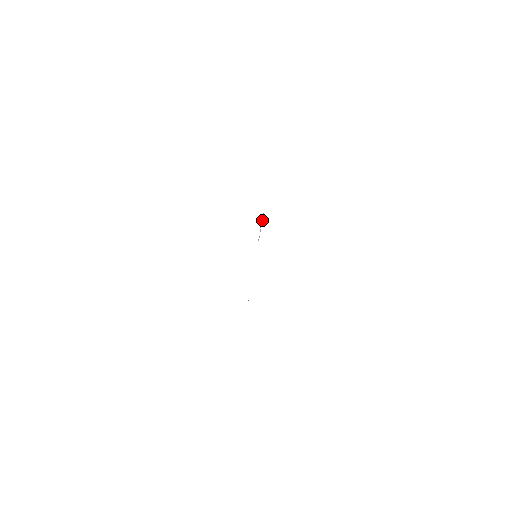
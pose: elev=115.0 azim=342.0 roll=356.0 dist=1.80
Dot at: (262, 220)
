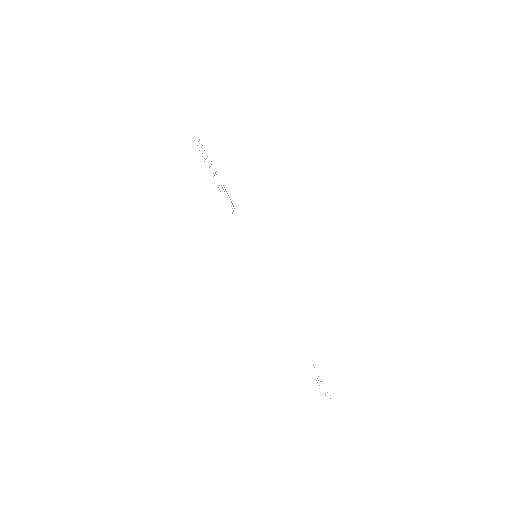
Dot at: occluded
